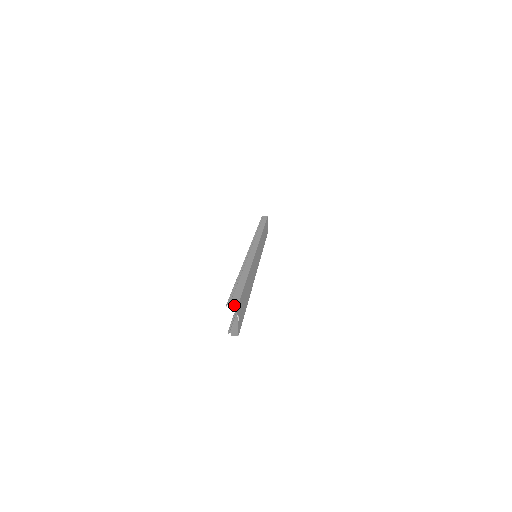
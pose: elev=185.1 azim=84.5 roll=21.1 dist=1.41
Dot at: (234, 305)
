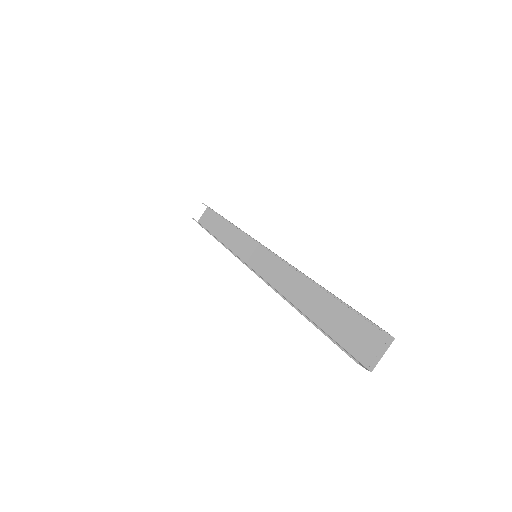
Dot at: occluded
